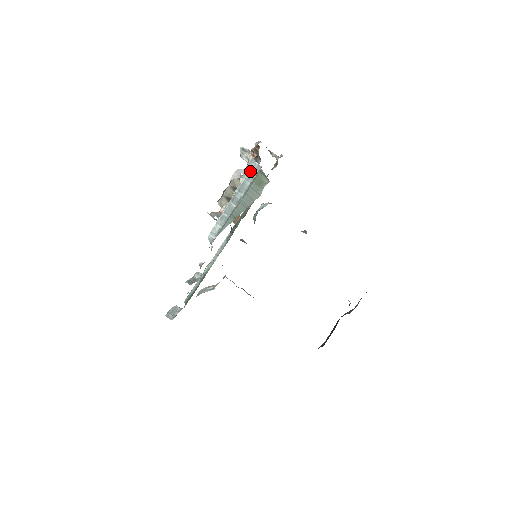
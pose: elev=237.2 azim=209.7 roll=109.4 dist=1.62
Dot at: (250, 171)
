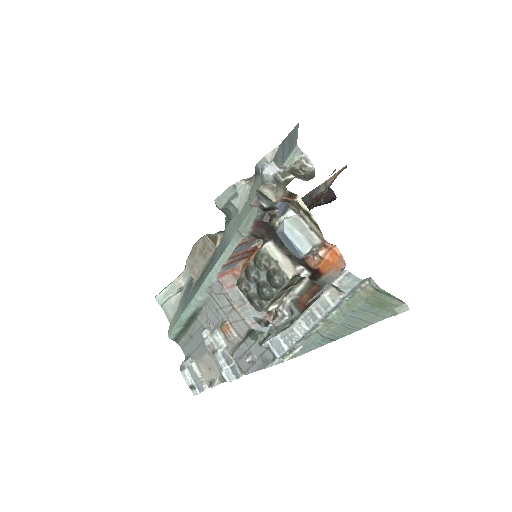
Dot at: (351, 291)
